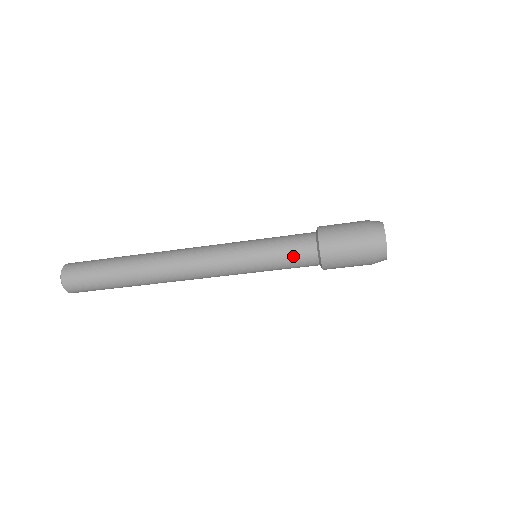
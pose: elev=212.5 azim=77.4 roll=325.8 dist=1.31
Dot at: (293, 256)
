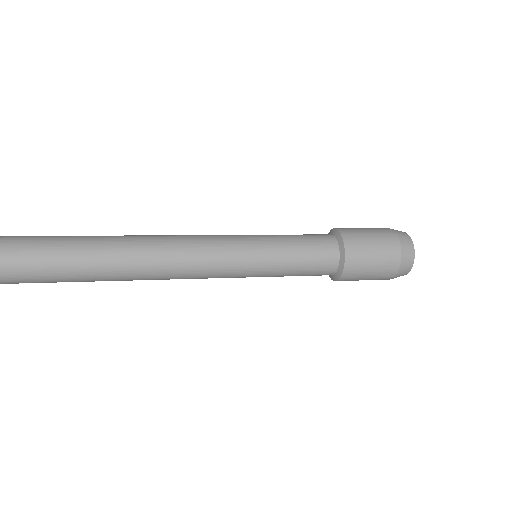
Dot at: (308, 273)
